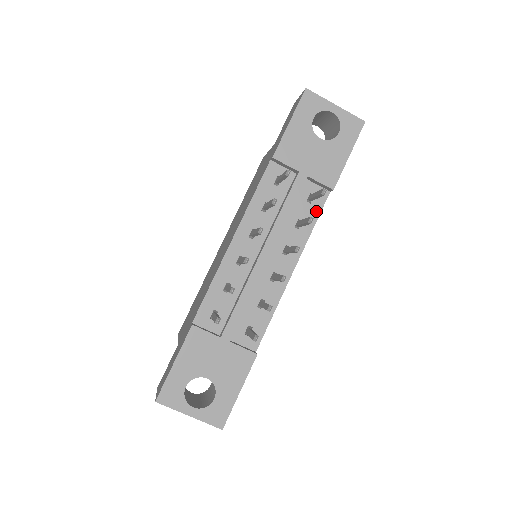
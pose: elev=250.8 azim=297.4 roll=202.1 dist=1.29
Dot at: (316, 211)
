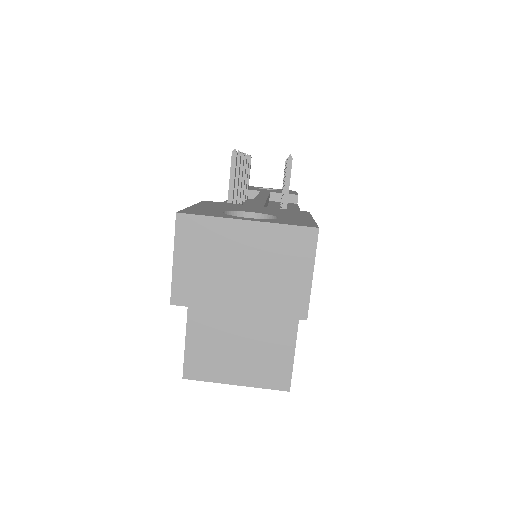
Dot at: (293, 205)
